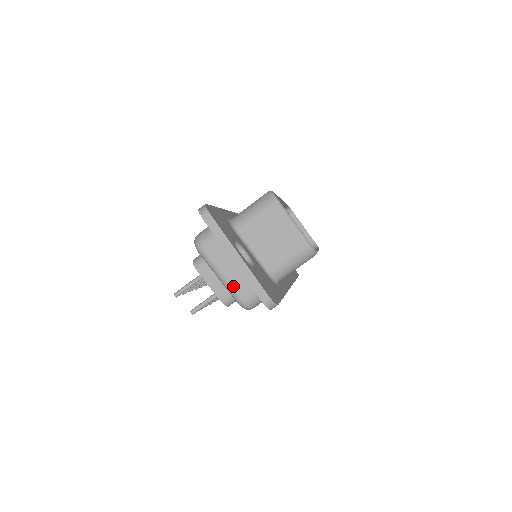
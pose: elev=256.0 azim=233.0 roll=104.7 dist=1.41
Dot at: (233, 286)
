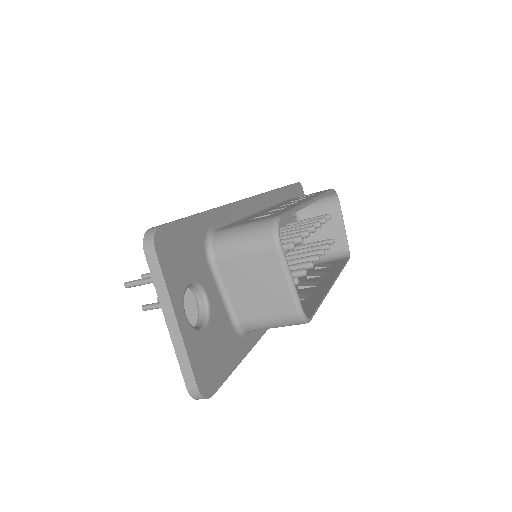
Dot at: occluded
